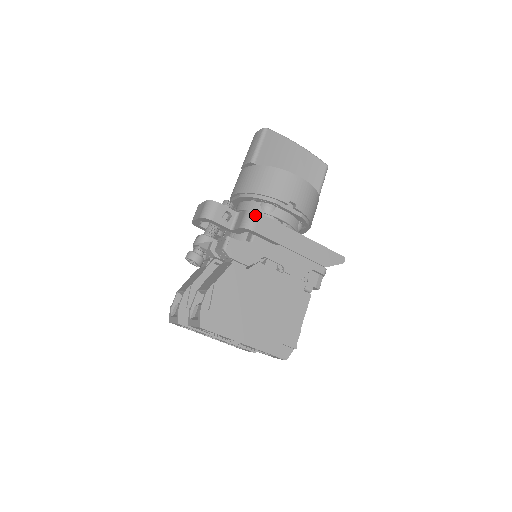
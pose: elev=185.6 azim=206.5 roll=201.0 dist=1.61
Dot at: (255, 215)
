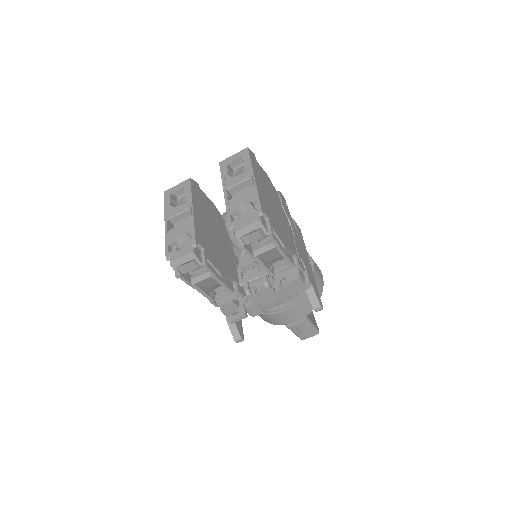
Dot at: occluded
